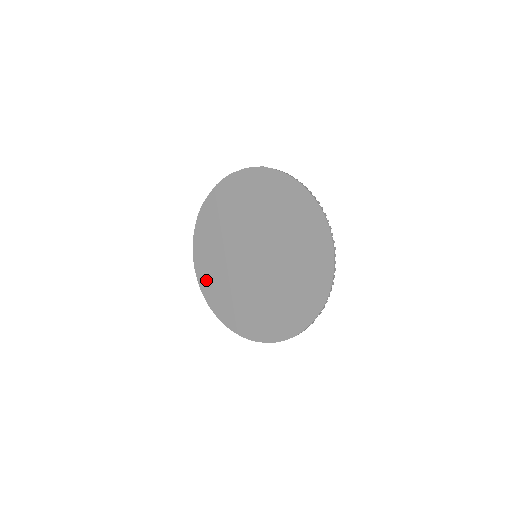
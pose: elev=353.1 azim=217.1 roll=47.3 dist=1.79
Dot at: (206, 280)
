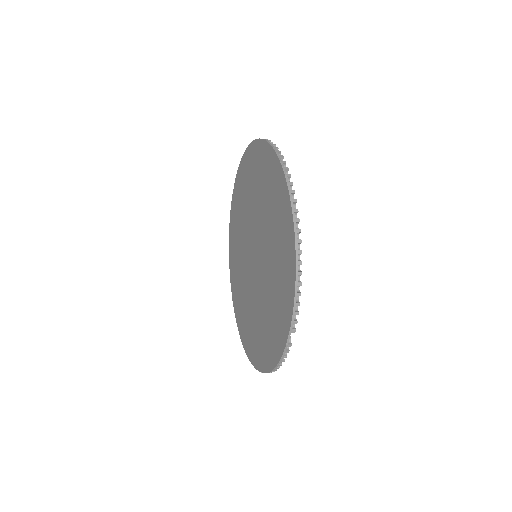
Dot at: (235, 292)
